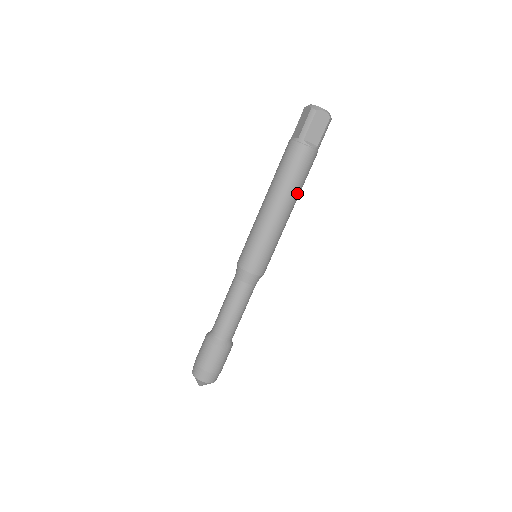
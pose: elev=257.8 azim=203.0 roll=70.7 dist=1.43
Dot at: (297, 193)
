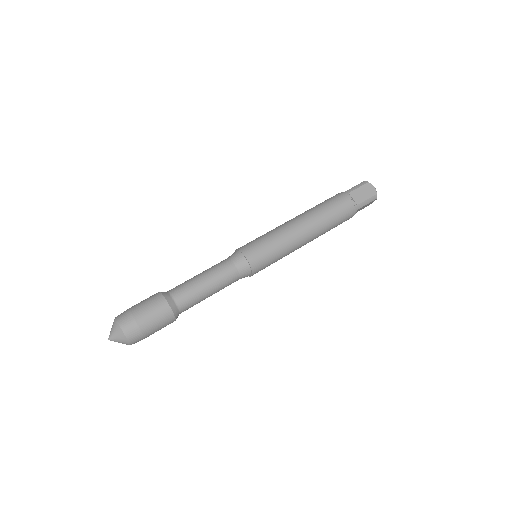
Dot at: (323, 225)
